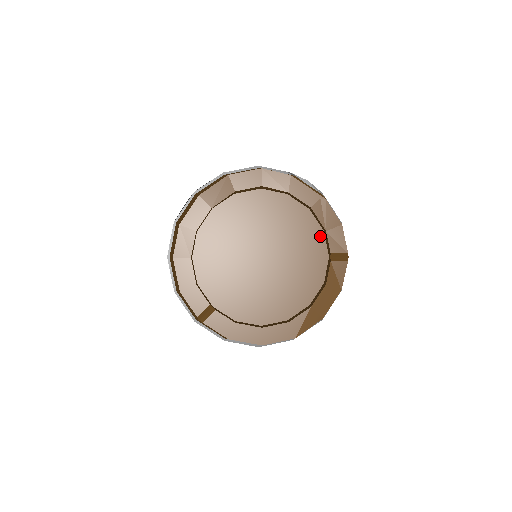
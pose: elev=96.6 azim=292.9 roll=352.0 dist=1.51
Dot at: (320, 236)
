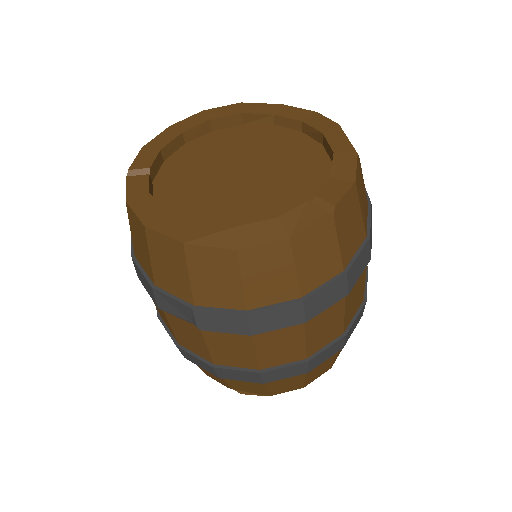
Dot at: occluded
